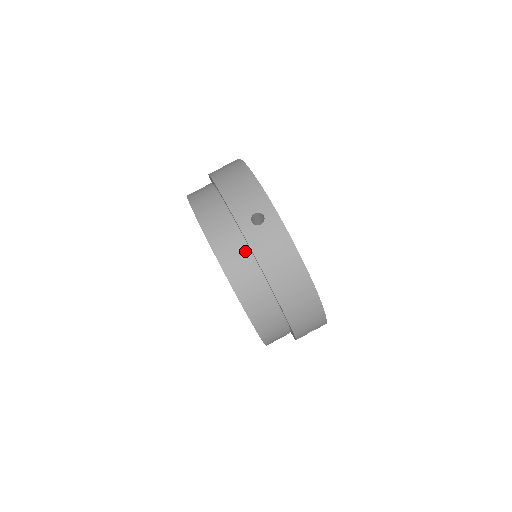
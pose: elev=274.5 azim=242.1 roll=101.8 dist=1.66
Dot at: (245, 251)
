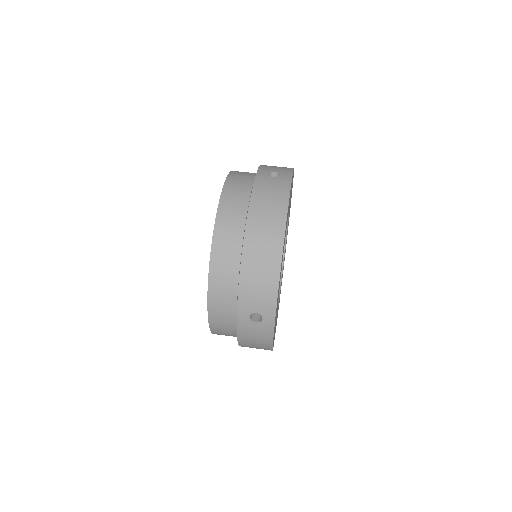
Dot at: (249, 190)
